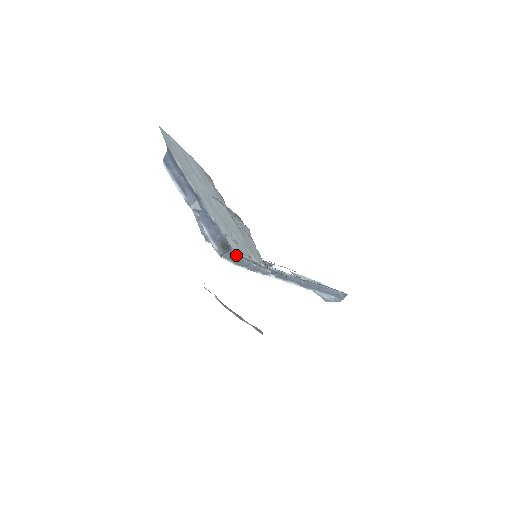
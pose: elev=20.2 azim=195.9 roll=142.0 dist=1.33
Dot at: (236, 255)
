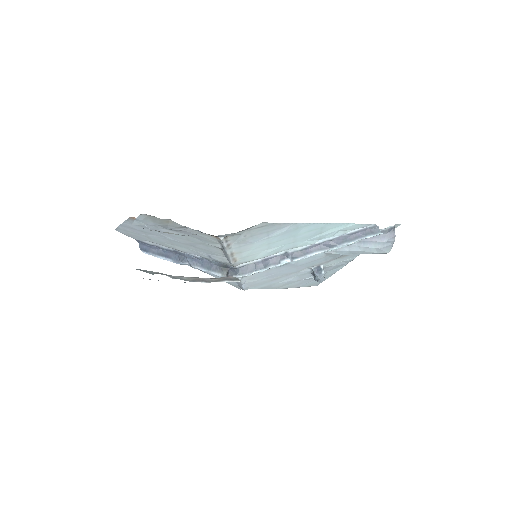
Dot at: (237, 267)
